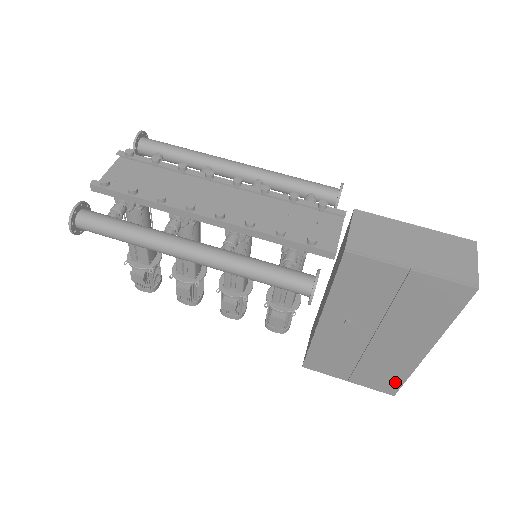
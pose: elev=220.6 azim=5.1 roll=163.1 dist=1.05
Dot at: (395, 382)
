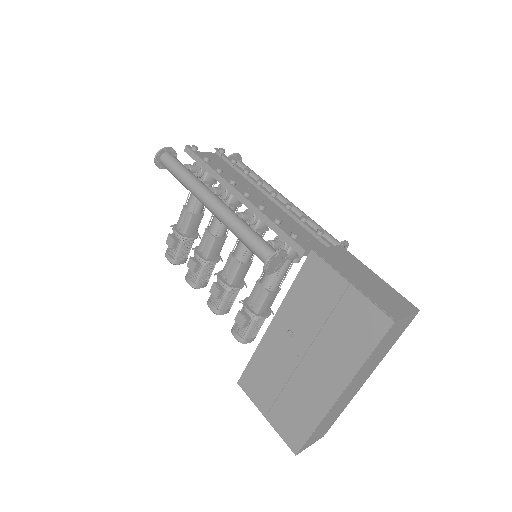
Dot at: (302, 433)
